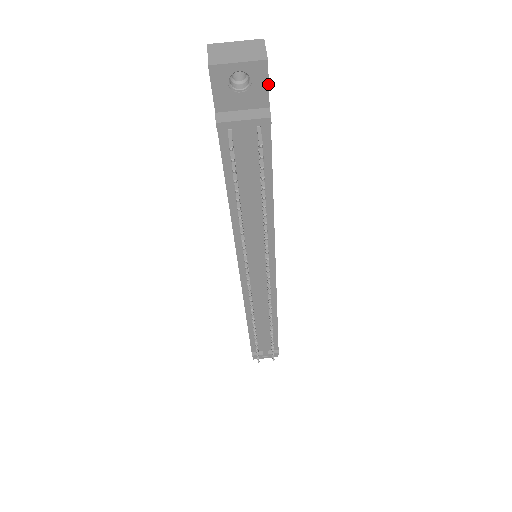
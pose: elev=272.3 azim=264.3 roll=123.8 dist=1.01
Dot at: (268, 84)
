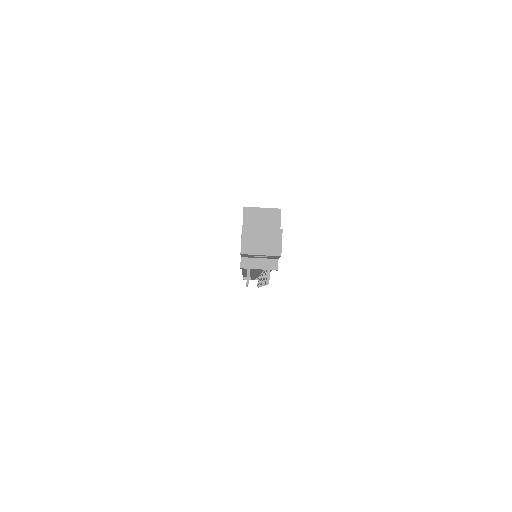
Dot at: (279, 257)
